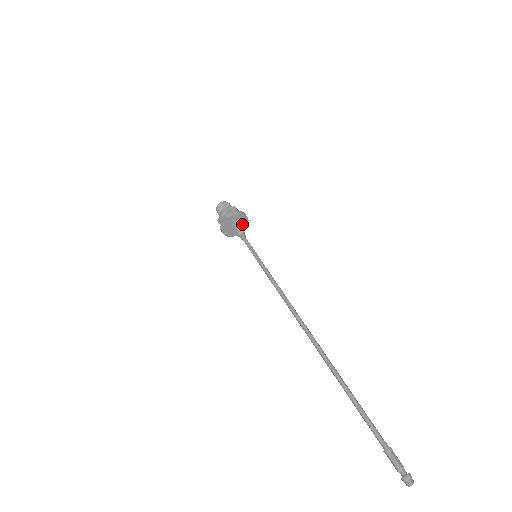
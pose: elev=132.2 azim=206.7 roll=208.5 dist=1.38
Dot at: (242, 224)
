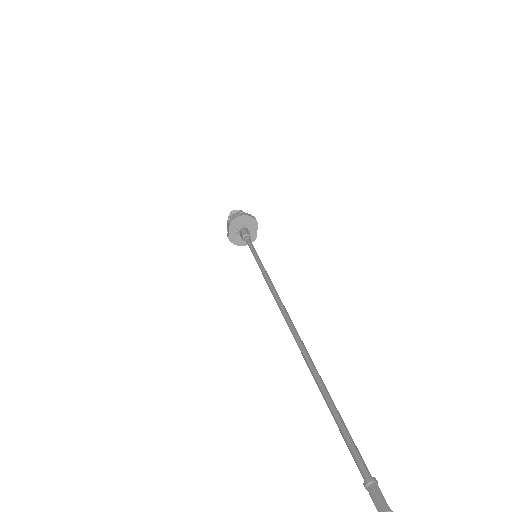
Dot at: (252, 228)
